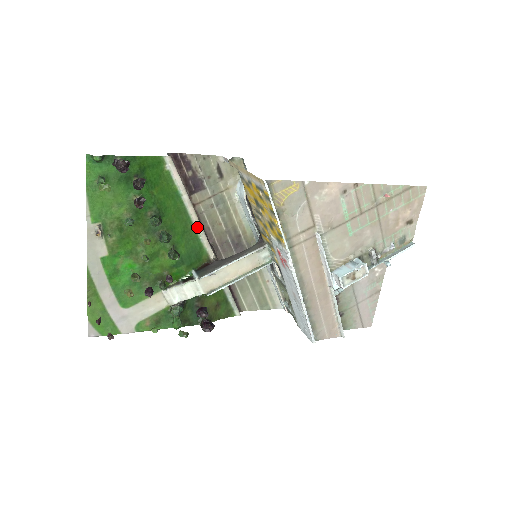
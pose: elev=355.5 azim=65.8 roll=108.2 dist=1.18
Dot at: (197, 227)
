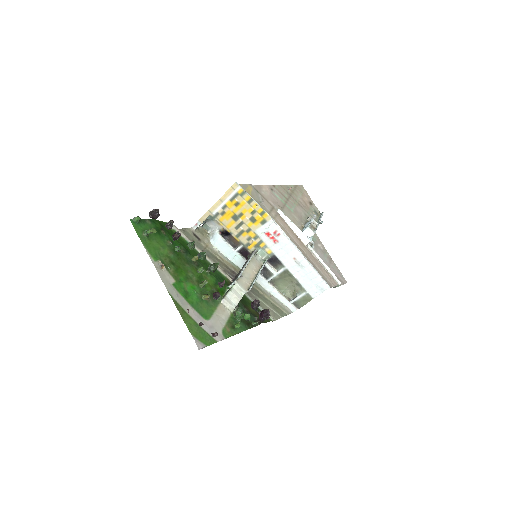
Dot at: (210, 262)
